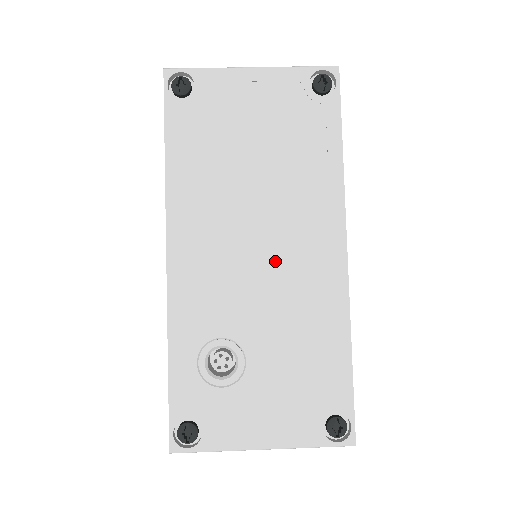
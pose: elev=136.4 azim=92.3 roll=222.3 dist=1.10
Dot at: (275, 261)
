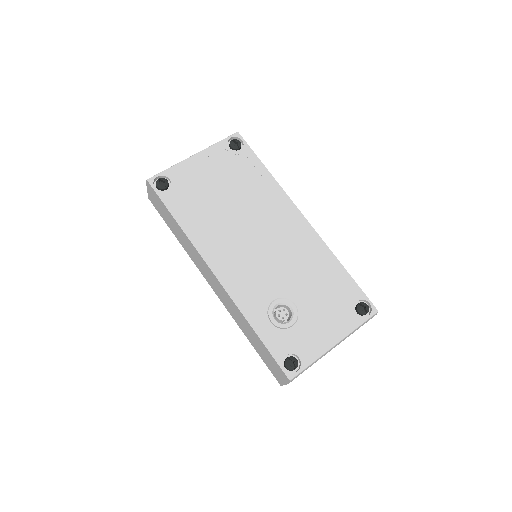
Dot at: (273, 244)
